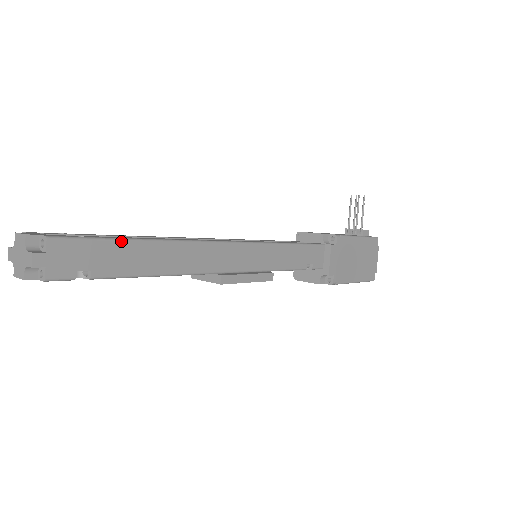
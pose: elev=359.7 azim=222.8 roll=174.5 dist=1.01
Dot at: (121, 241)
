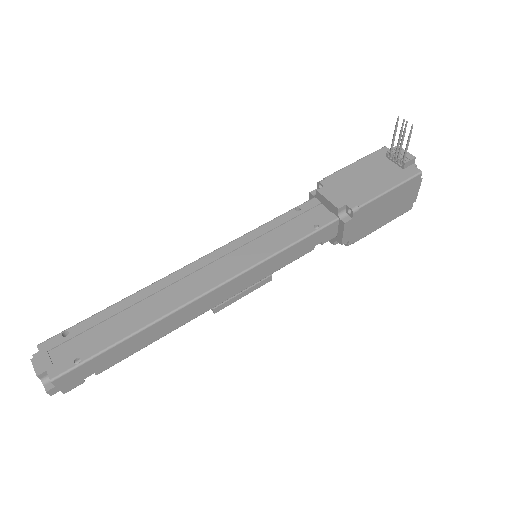
Dot at: (110, 349)
